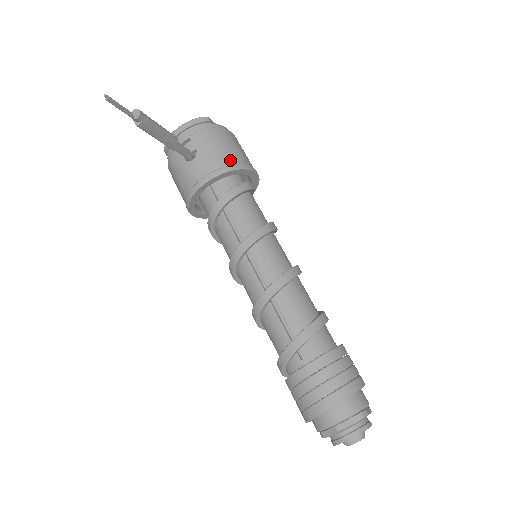
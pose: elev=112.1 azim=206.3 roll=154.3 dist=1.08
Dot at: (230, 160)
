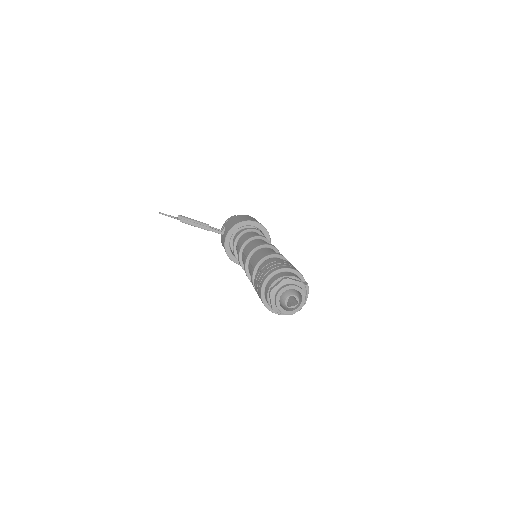
Dot at: occluded
